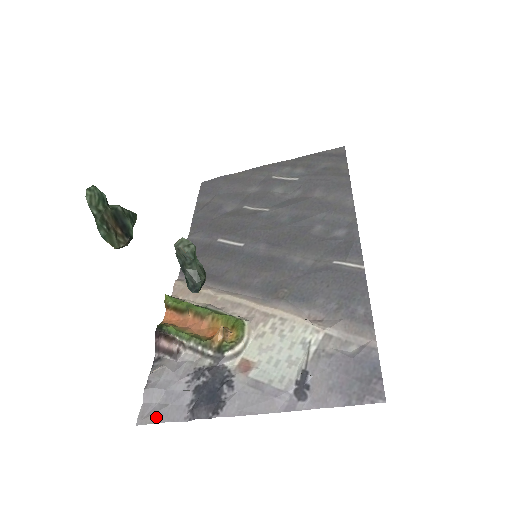
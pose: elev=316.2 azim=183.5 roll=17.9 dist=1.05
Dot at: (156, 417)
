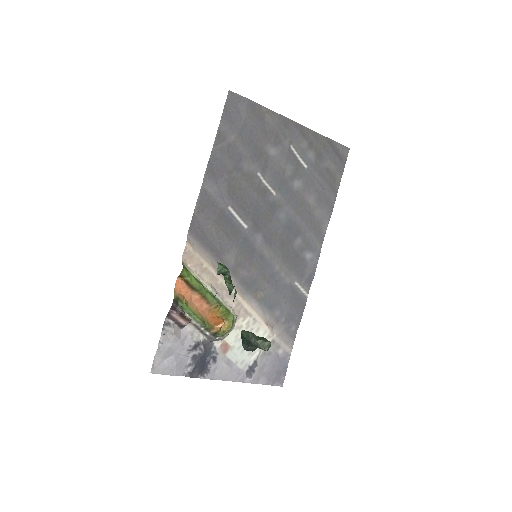
Dot at: (165, 371)
